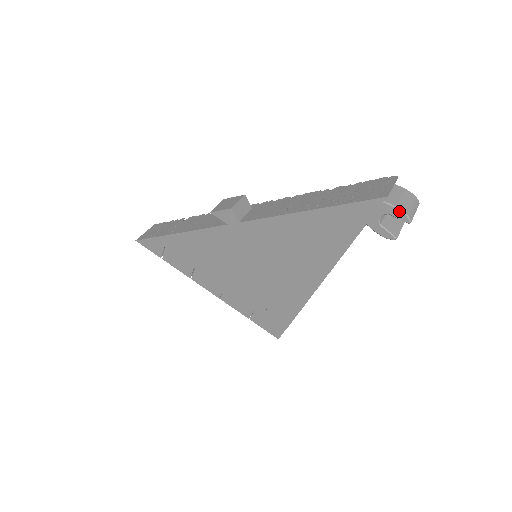
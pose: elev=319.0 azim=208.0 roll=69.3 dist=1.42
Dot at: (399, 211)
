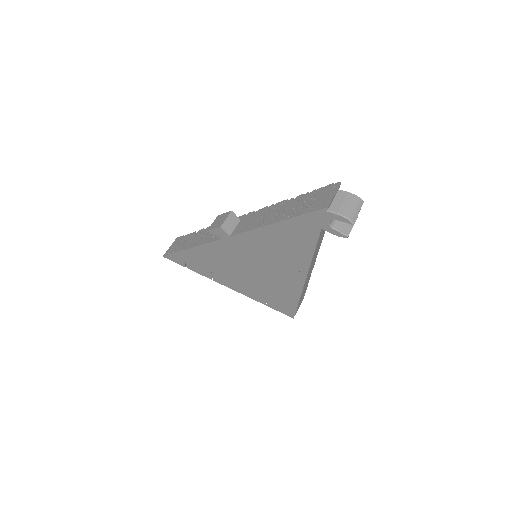
Dot at: (341, 216)
